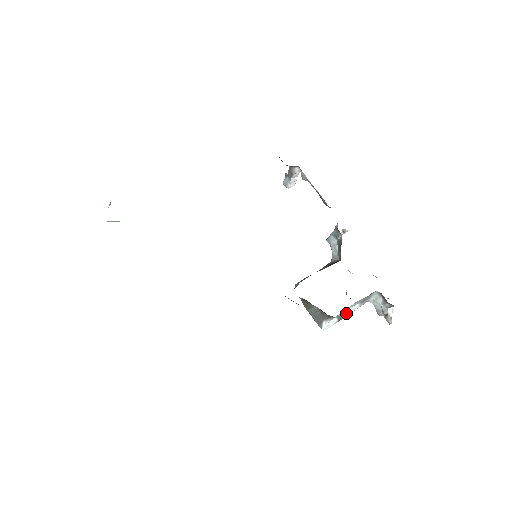
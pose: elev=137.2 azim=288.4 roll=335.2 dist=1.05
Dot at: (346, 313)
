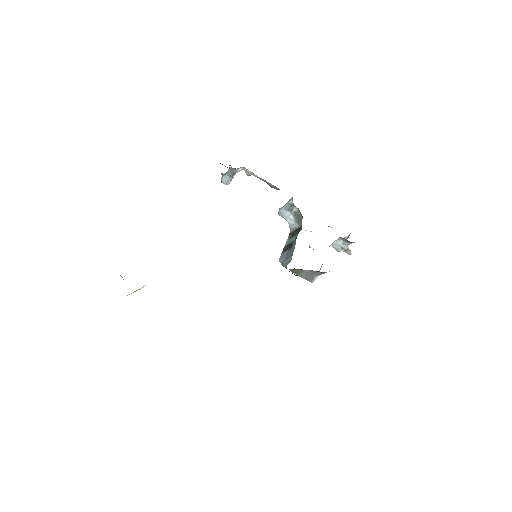
Dot at: occluded
